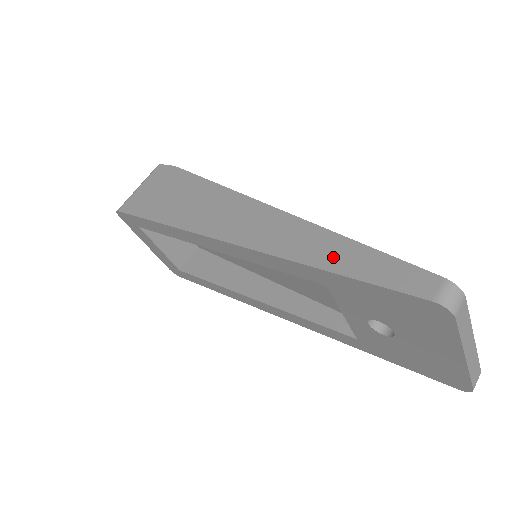
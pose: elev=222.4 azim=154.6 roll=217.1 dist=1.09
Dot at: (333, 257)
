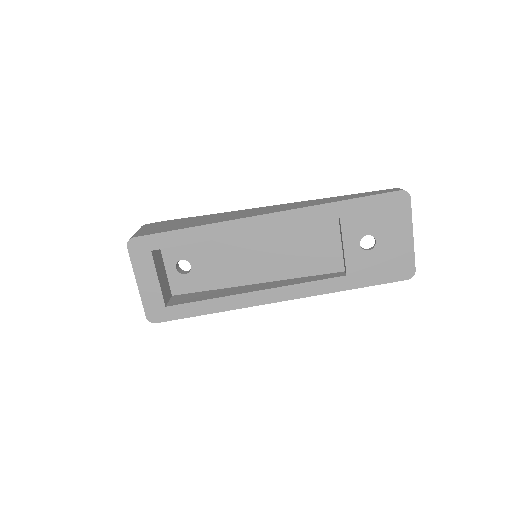
Dot at: (341, 198)
